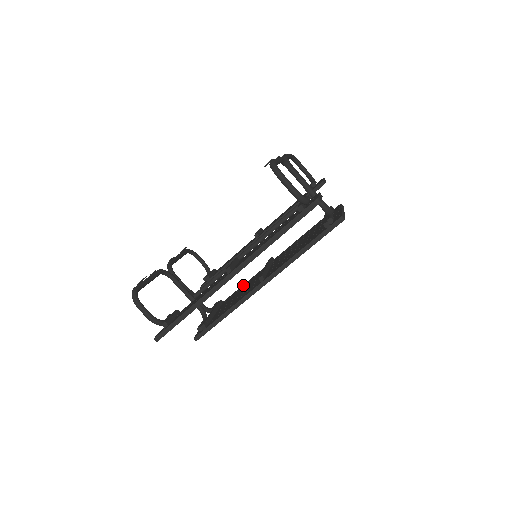
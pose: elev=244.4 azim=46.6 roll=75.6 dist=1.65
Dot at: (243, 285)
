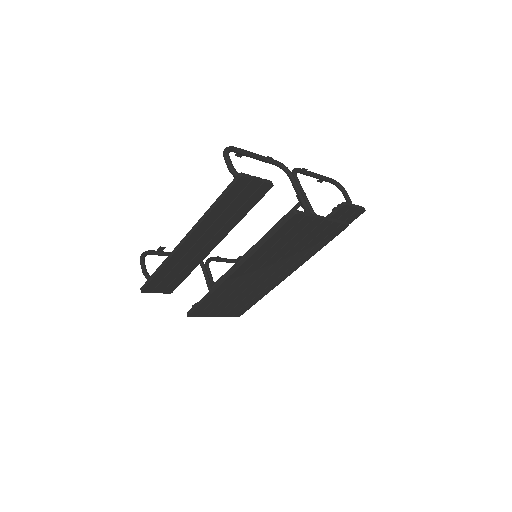
Dot at: occluded
